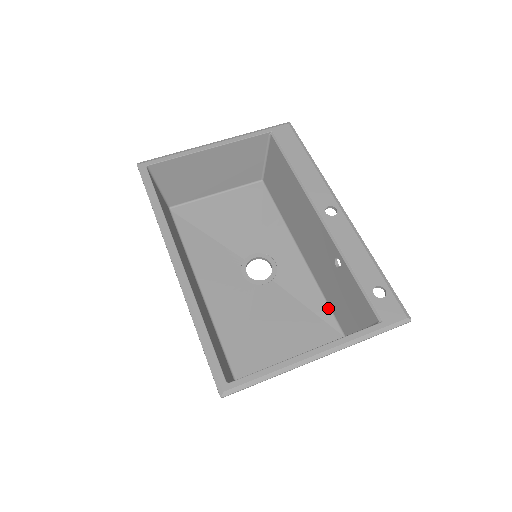
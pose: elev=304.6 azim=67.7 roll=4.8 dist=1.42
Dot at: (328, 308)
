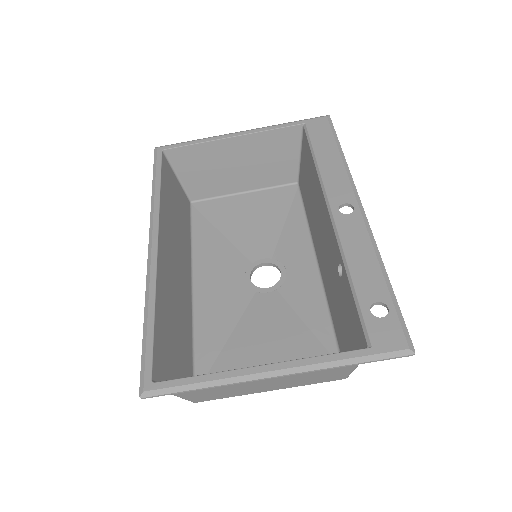
Dot at: (332, 331)
